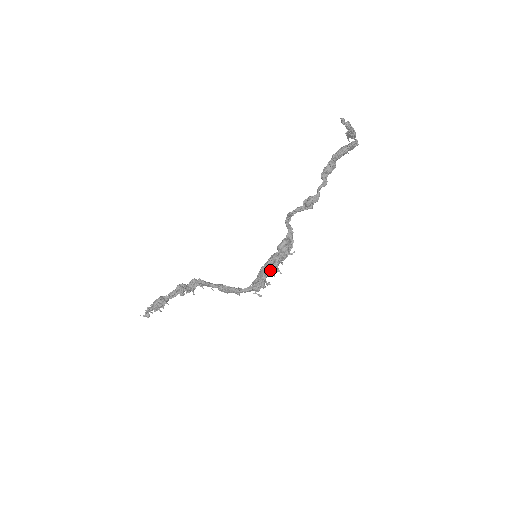
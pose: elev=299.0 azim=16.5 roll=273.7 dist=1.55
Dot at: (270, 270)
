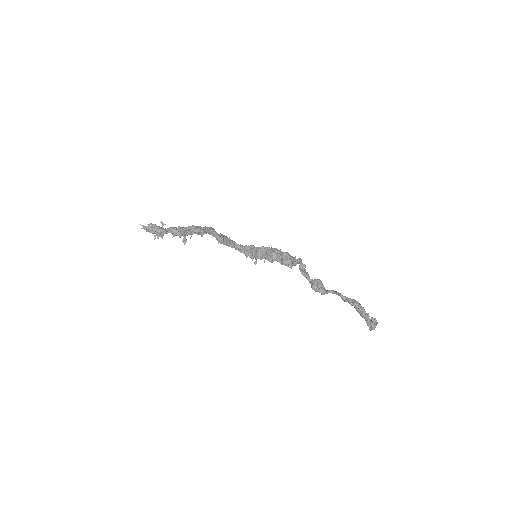
Dot at: (265, 257)
